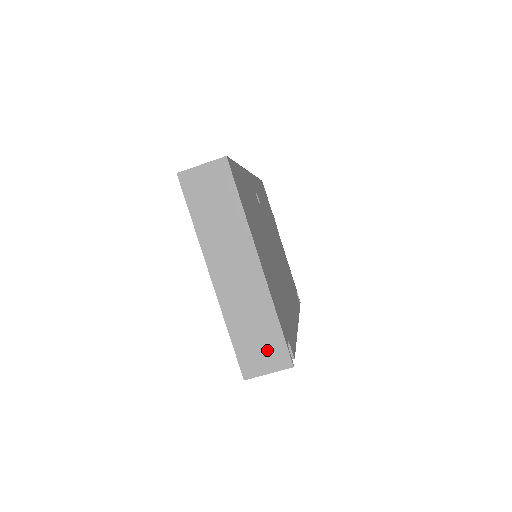
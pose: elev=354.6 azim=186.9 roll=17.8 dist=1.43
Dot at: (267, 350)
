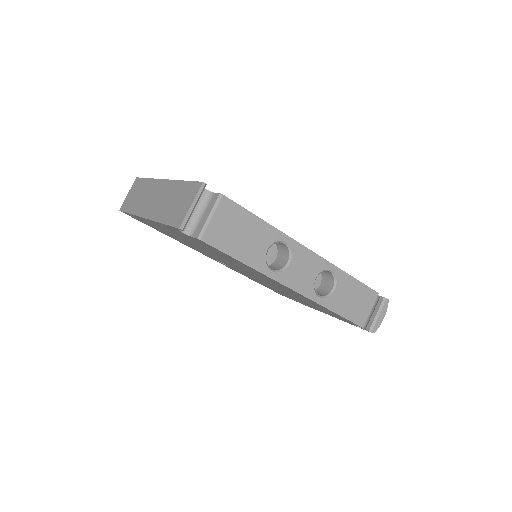
Dot at: (184, 199)
